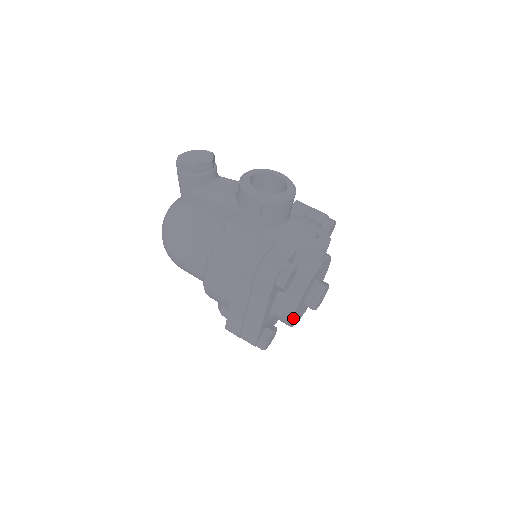
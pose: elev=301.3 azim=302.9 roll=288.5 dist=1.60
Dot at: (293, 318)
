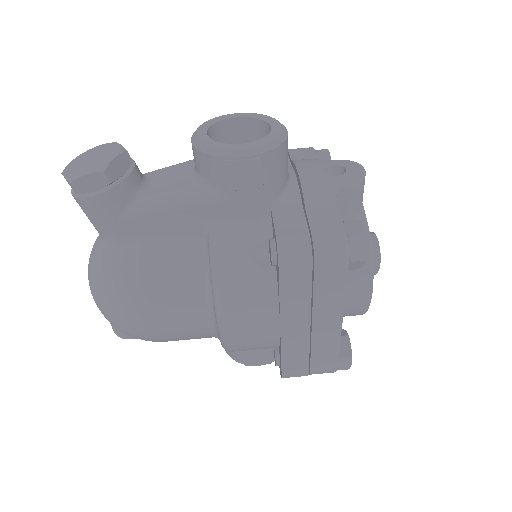
Dot at: occluded
